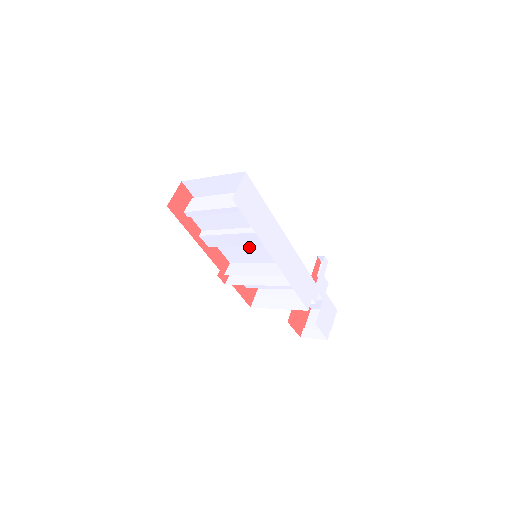
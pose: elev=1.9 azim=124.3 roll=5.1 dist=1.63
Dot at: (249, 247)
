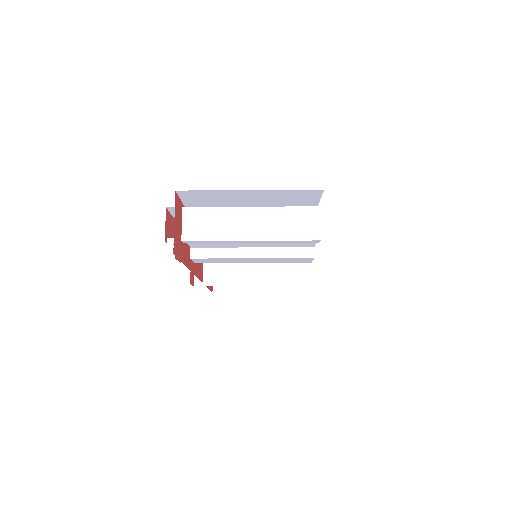
Dot at: occluded
